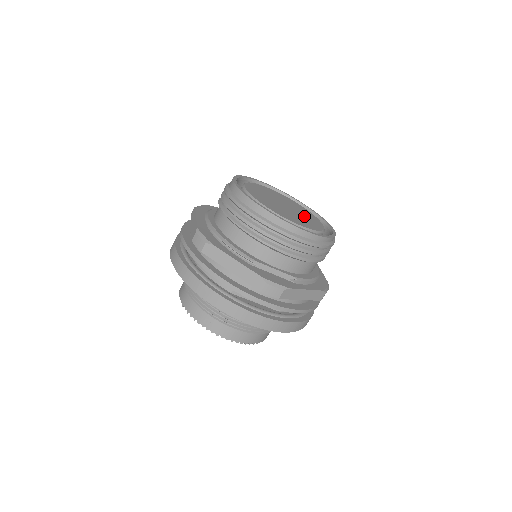
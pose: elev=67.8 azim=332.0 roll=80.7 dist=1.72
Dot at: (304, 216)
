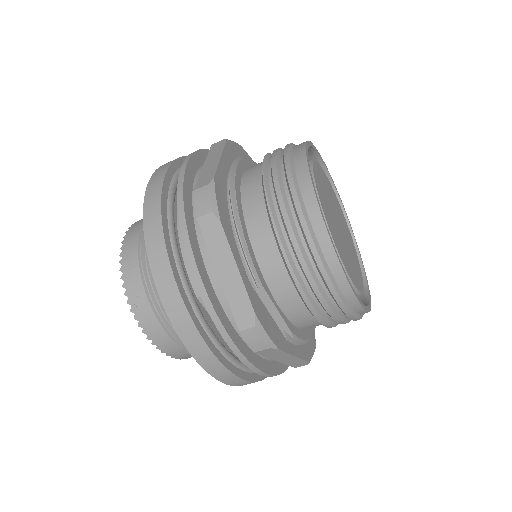
Dot at: (352, 255)
